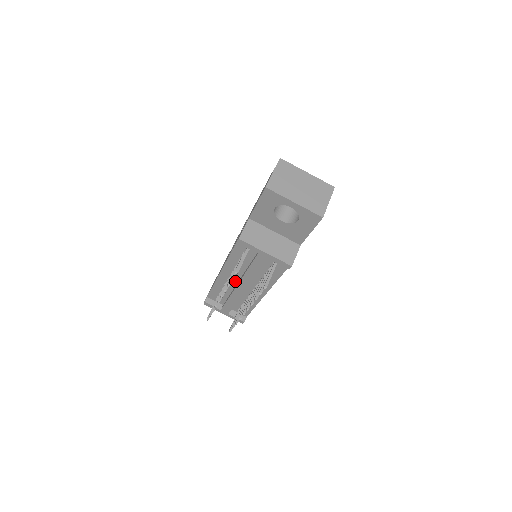
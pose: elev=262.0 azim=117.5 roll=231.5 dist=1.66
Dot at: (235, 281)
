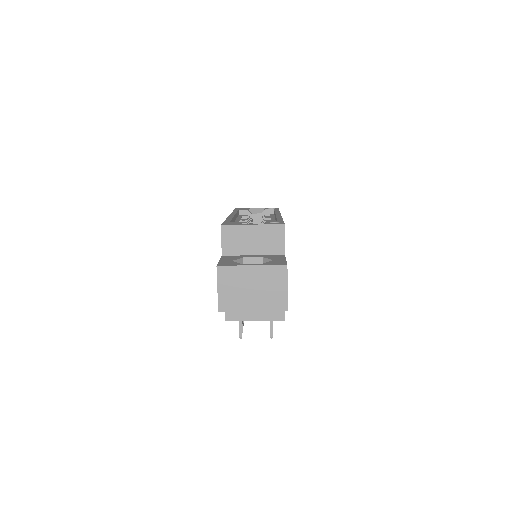
Dot at: occluded
